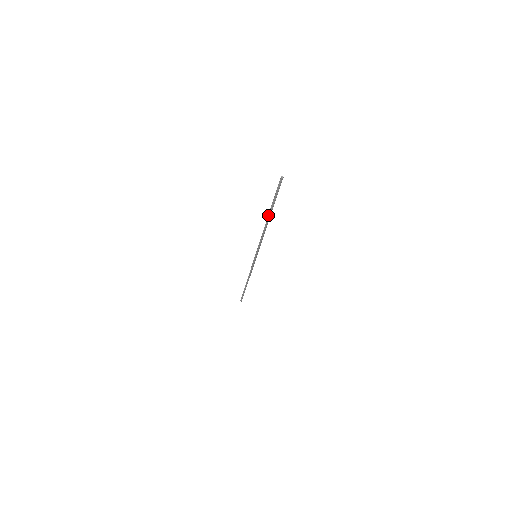
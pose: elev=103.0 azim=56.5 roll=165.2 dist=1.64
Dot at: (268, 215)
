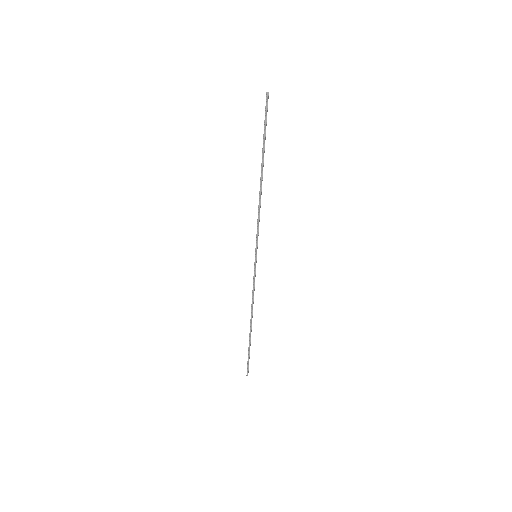
Dot at: (261, 165)
